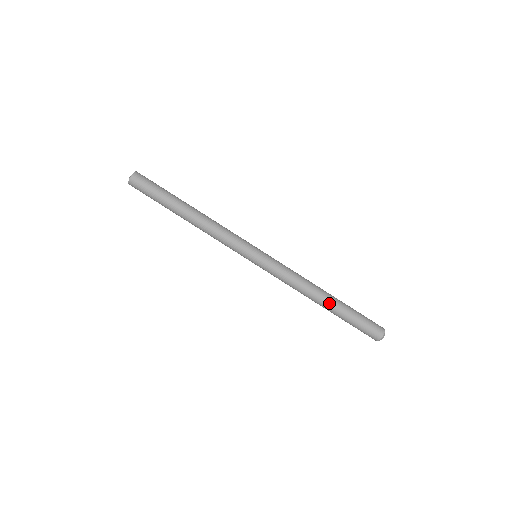
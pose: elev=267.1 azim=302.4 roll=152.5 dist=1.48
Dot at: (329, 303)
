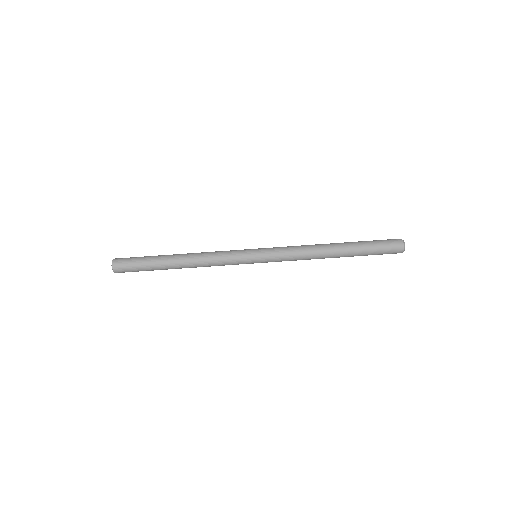
Dot at: (341, 246)
